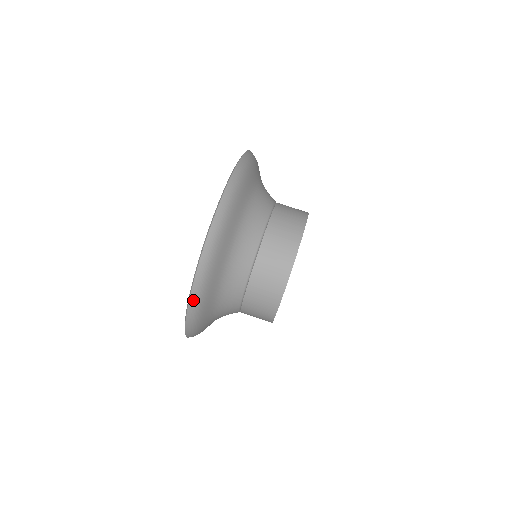
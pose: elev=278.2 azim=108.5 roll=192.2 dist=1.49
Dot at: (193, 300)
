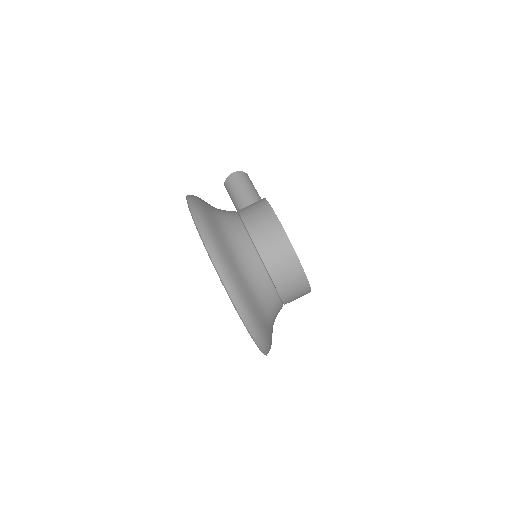
Dot at: occluded
